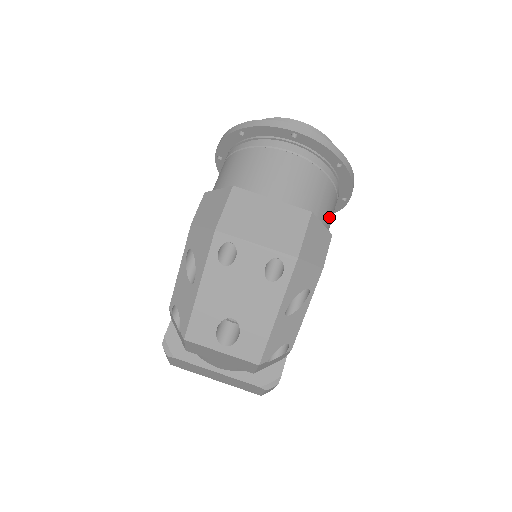
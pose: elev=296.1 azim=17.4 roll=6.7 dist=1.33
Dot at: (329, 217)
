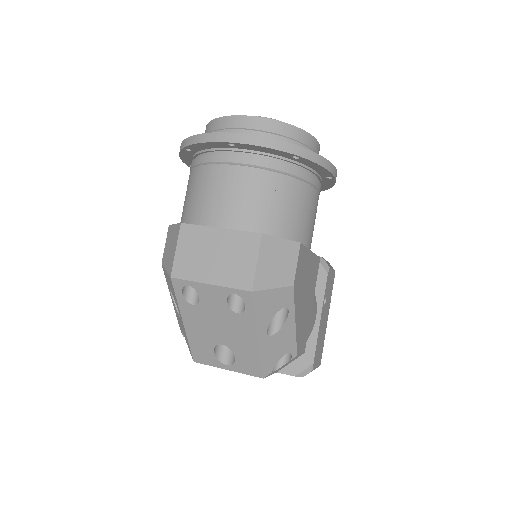
Dot at: (301, 217)
